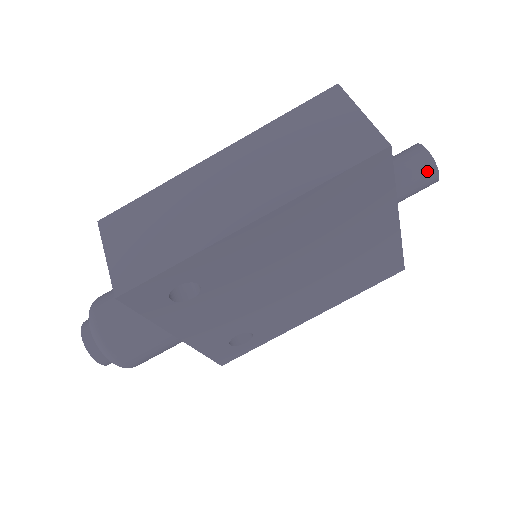
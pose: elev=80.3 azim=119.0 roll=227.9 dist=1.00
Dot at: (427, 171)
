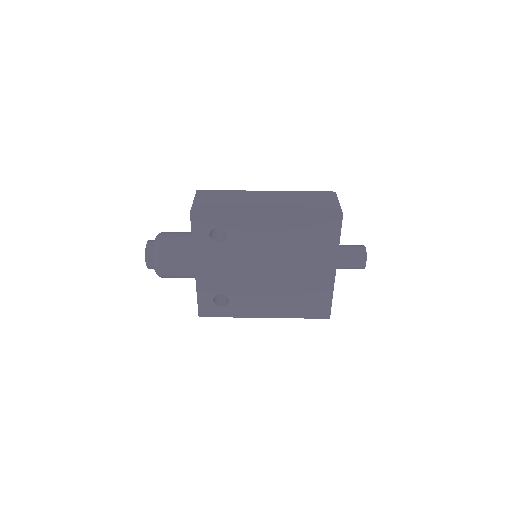
Dot at: (361, 256)
